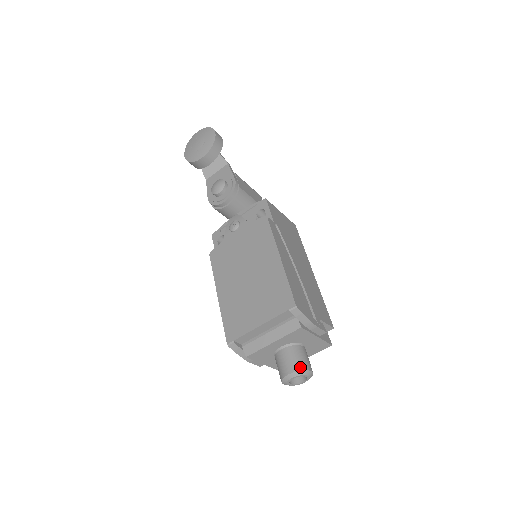
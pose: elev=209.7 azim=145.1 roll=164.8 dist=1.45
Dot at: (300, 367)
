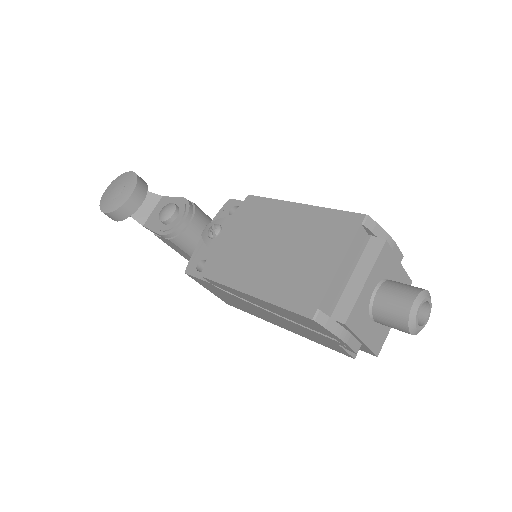
Dot at: (417, 289)
